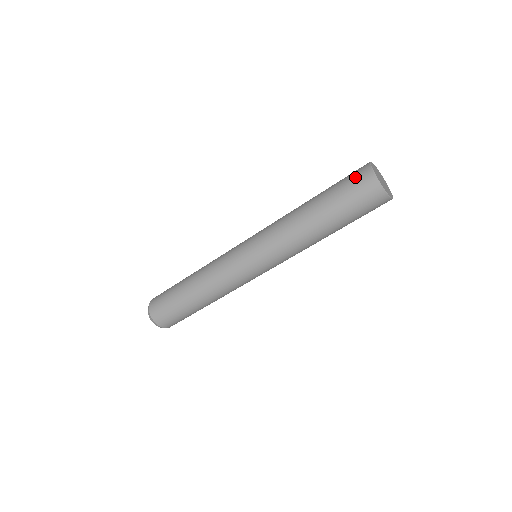
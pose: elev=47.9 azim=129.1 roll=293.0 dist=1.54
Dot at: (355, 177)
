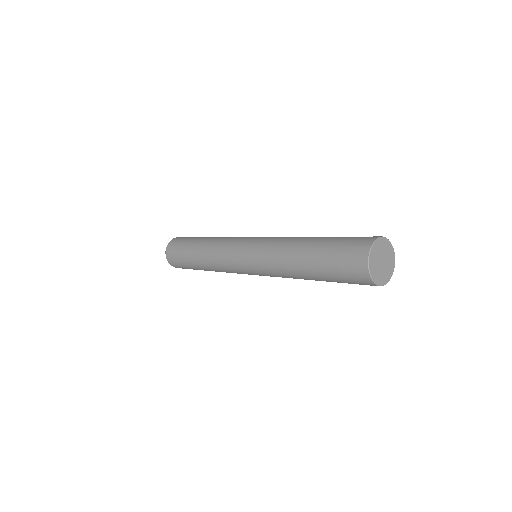
Dot at: (350, 255)
